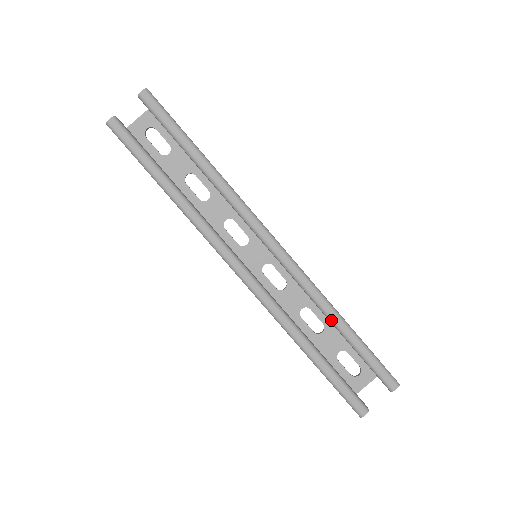
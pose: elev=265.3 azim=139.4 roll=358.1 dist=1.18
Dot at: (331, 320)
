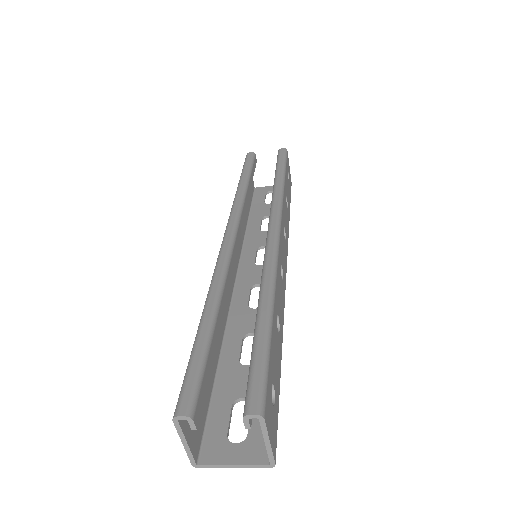
Dot at: (259, 300)
